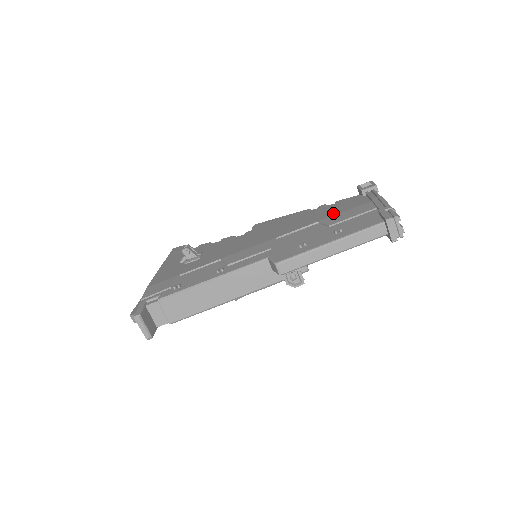
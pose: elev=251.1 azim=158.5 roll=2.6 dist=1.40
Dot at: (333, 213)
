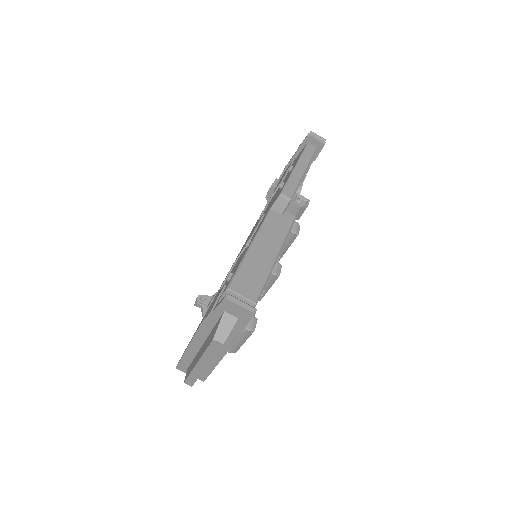
Dot at: occluded
